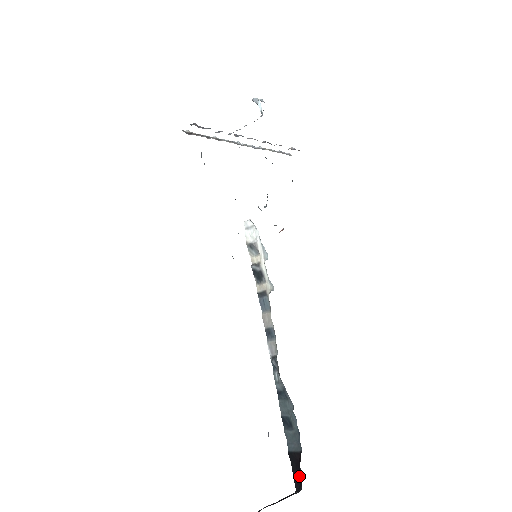
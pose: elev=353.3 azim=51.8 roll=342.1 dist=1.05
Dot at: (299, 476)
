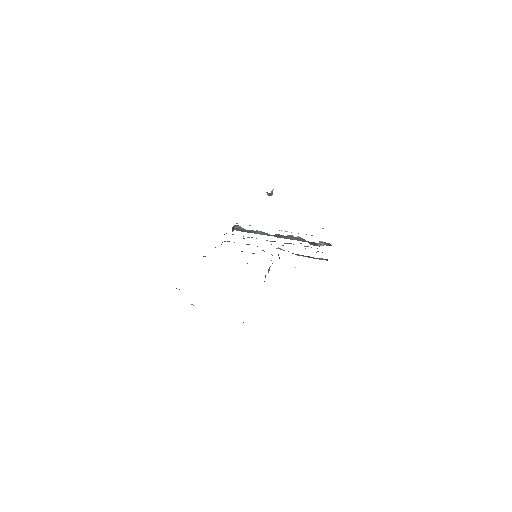
Dot at: occluded
